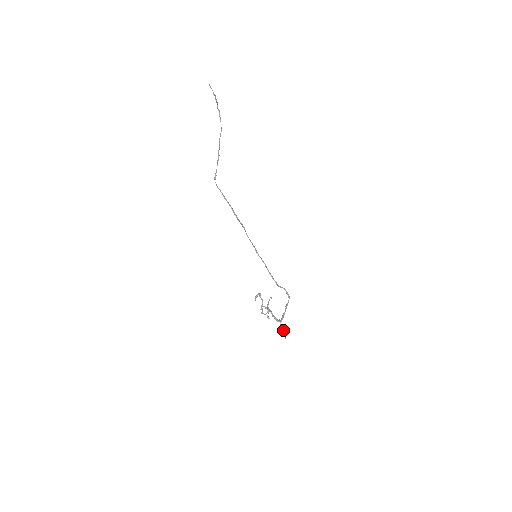
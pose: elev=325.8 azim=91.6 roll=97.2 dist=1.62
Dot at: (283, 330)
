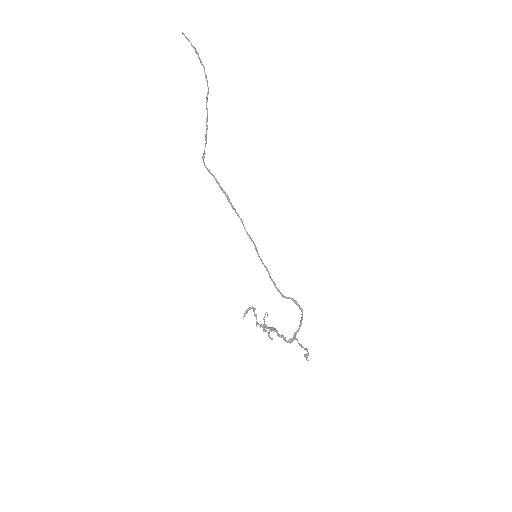
Dot at: (307, 349)
